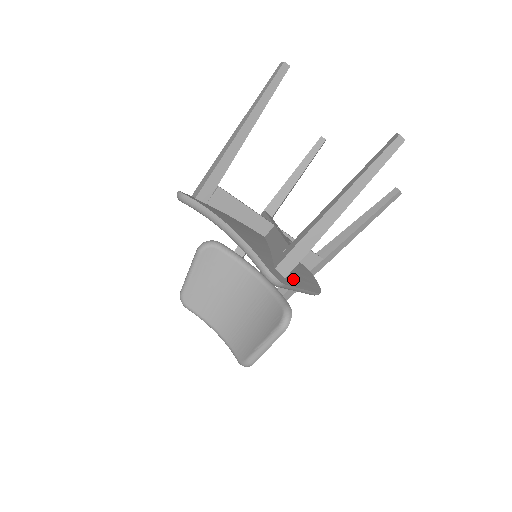
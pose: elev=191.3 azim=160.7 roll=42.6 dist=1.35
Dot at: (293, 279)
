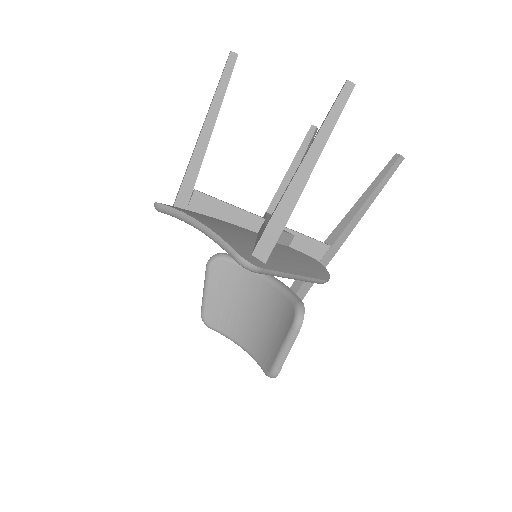
Dot at: (281, 265)
